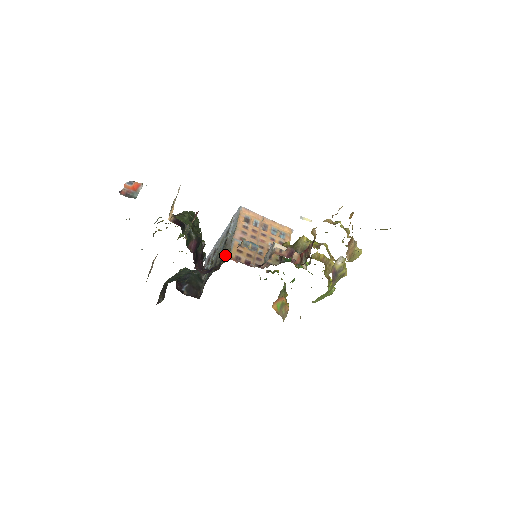
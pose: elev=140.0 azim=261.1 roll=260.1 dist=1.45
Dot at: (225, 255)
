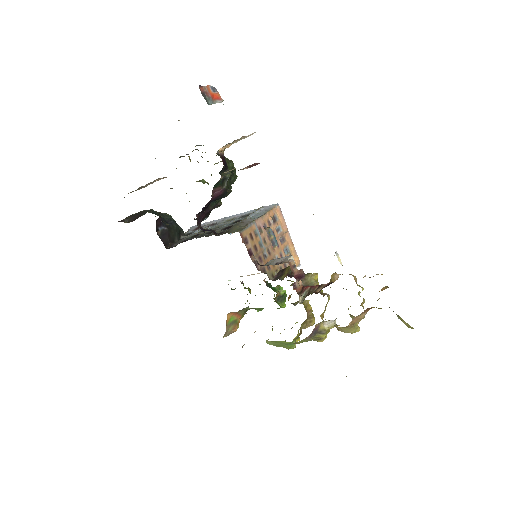
Dot at: (236, 228)
